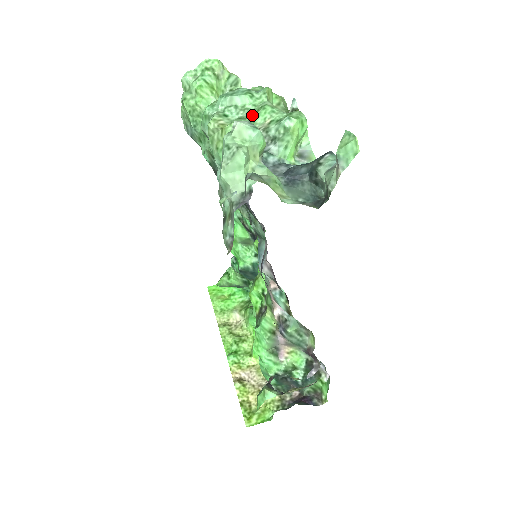
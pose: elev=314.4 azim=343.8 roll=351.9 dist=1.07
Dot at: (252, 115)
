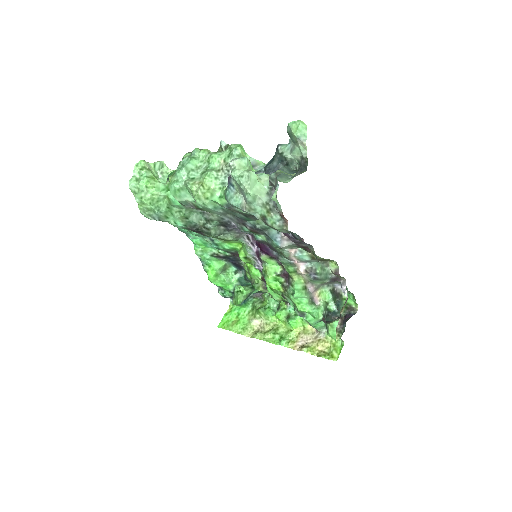
Dot at: (208, 166)
